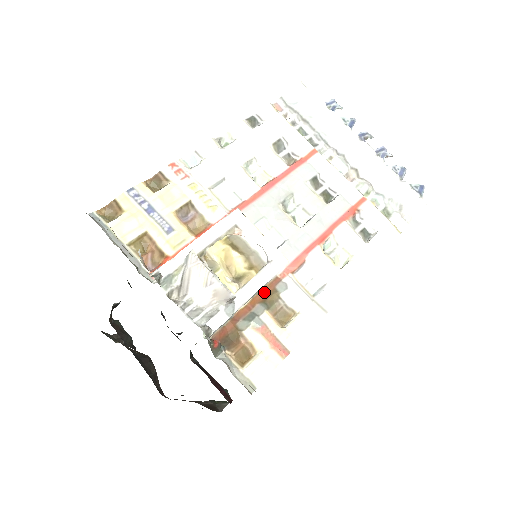
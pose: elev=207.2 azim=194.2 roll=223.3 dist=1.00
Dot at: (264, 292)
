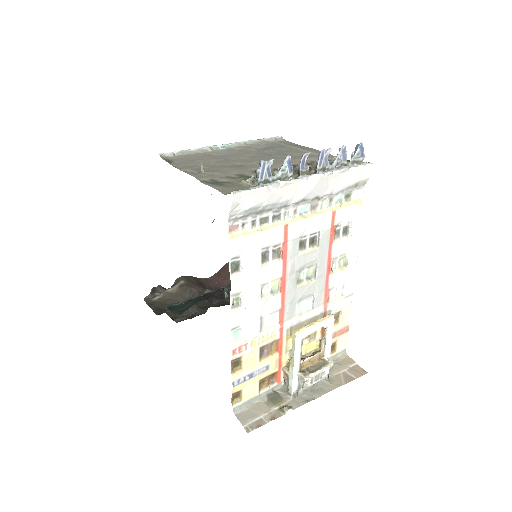
Dot at: occluded
